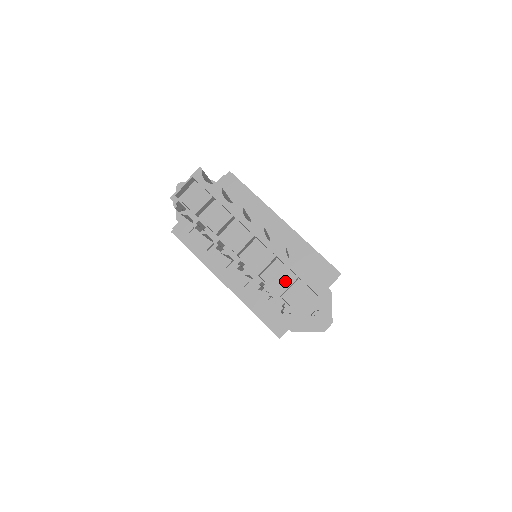
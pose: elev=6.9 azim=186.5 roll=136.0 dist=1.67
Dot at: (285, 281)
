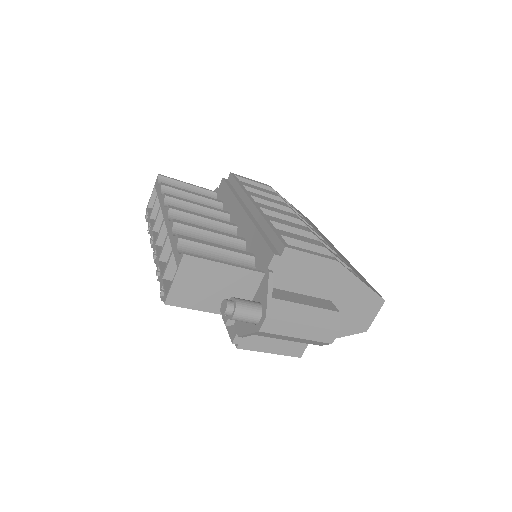
Dot at: occluded
